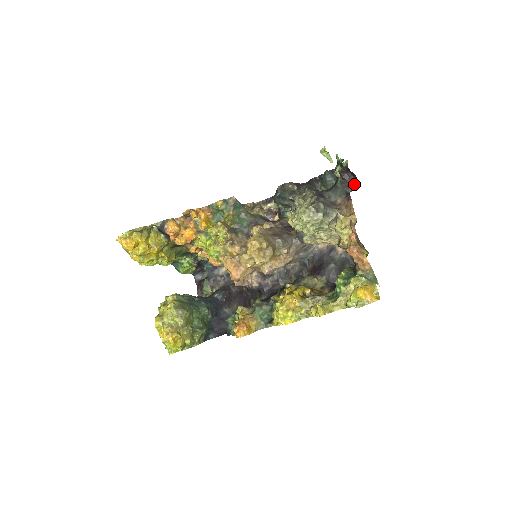
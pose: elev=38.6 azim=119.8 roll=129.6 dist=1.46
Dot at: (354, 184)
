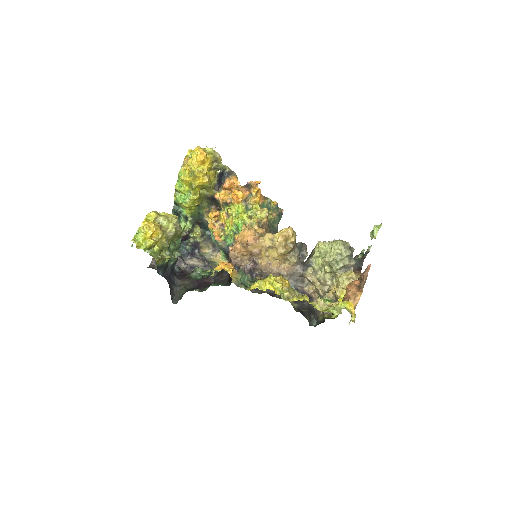
Dot at: occluded
